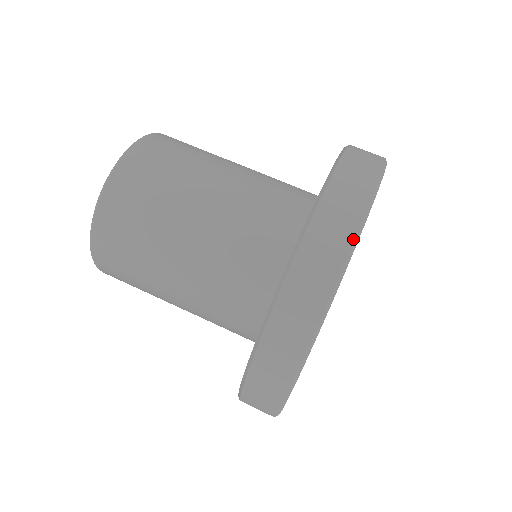
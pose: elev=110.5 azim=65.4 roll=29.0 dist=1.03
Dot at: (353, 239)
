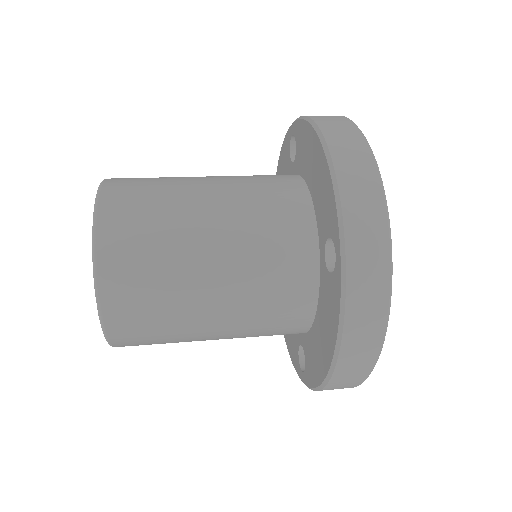
Dot at: occluded
